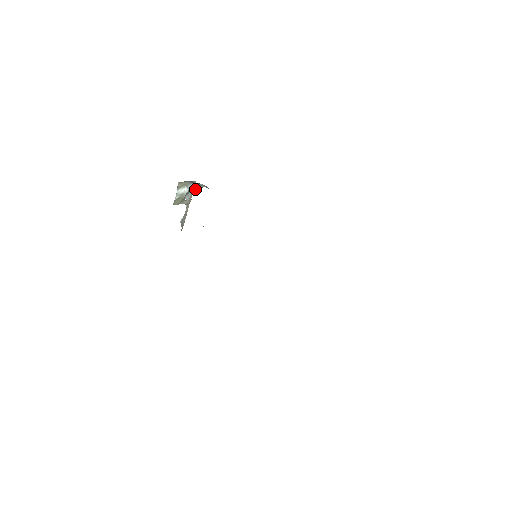
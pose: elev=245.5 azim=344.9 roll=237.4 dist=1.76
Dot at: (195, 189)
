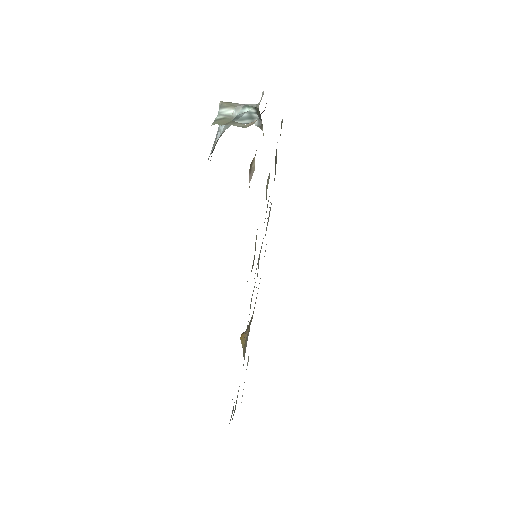
Dot at: (239, 121)
